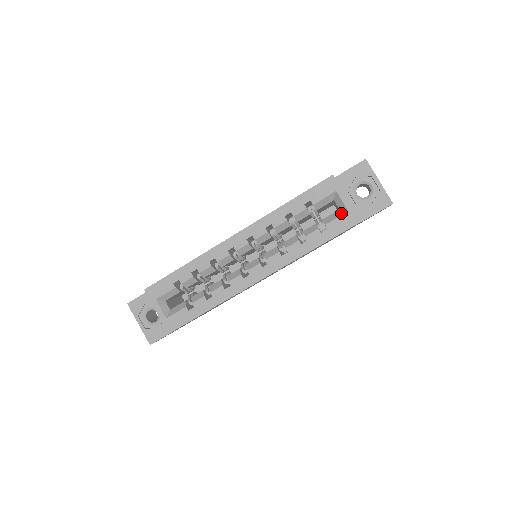
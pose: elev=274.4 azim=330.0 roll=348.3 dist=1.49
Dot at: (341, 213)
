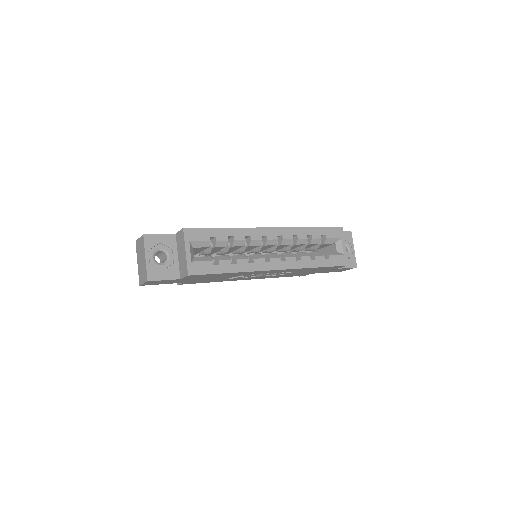
Dot at: (339, 253)
